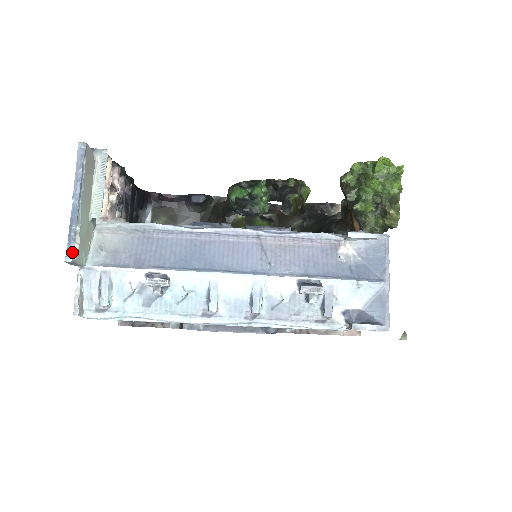
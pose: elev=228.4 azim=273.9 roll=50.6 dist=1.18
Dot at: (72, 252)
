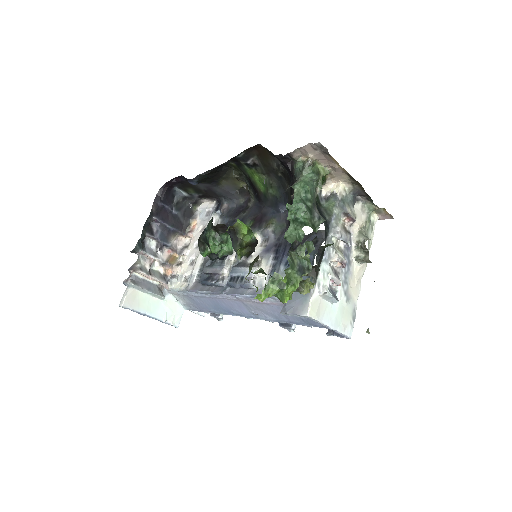
Dot at: occluded
